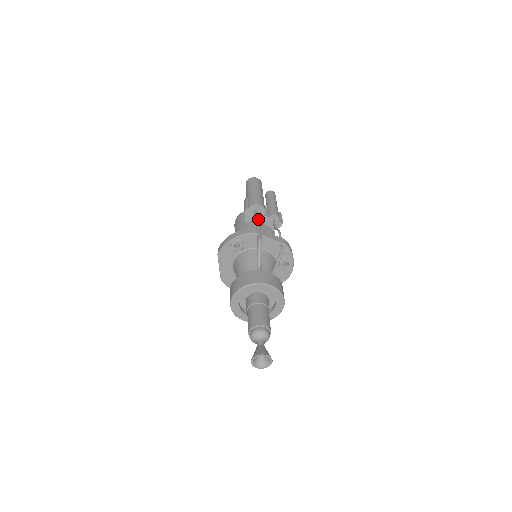
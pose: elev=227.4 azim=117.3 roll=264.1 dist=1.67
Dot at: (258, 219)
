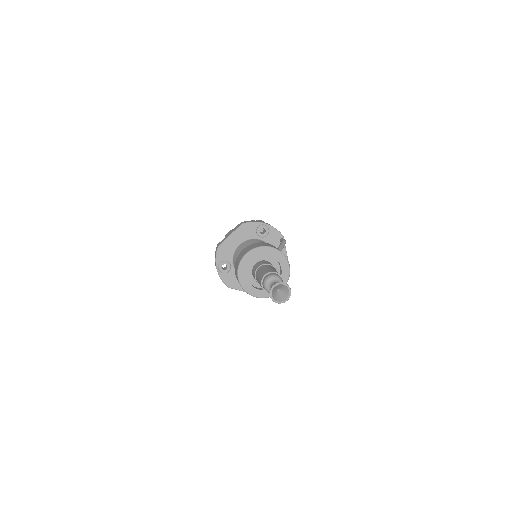
Dot at: occluded
